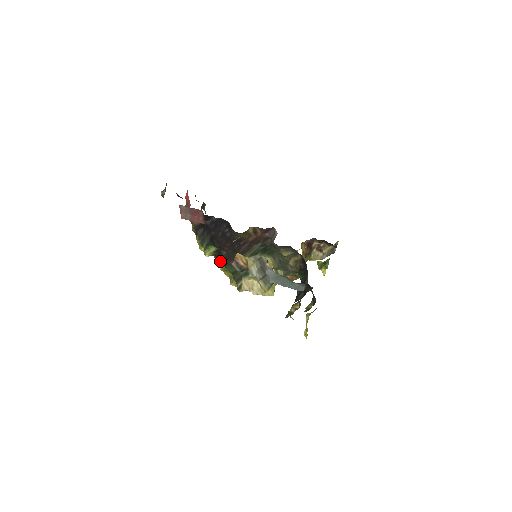
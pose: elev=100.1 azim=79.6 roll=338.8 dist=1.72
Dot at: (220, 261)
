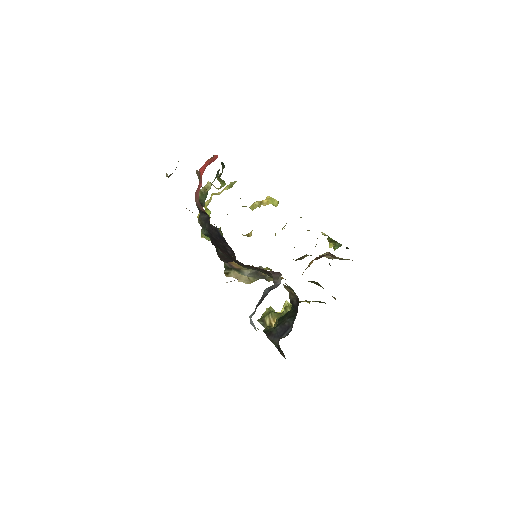
Dot at: occluded
